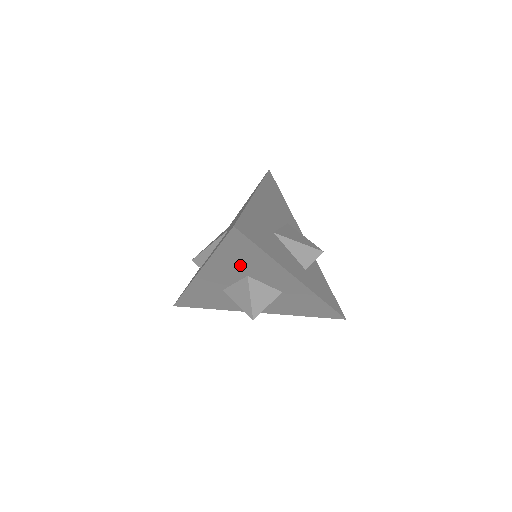
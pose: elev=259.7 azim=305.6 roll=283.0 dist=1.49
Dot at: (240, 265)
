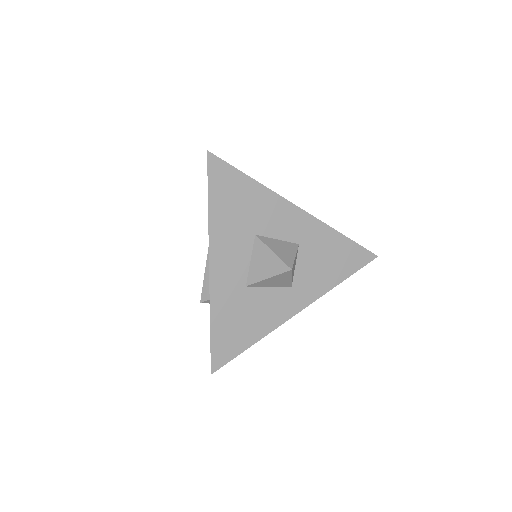
Dot at: (240, 218)
